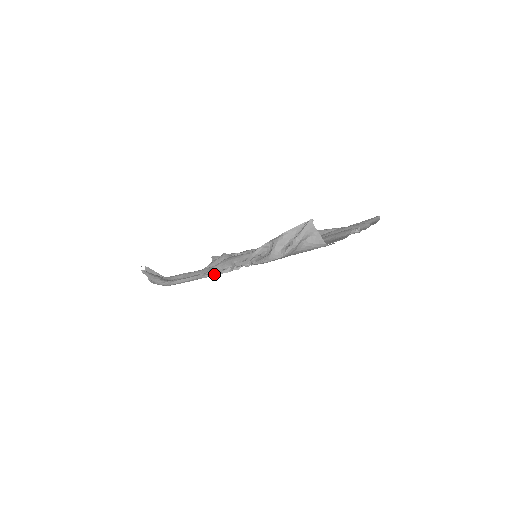
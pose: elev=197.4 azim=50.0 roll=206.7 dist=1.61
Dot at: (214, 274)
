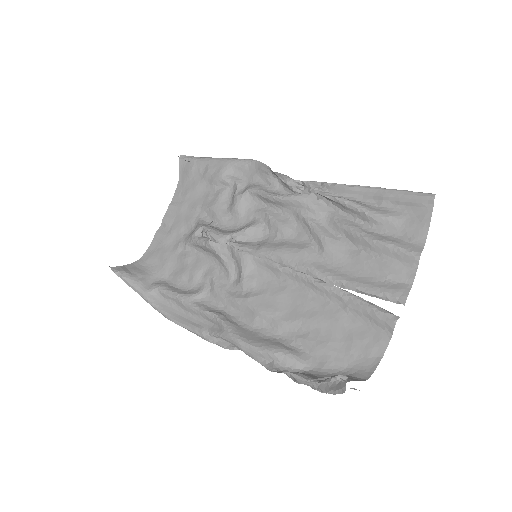
Dot at: (222, 347)
